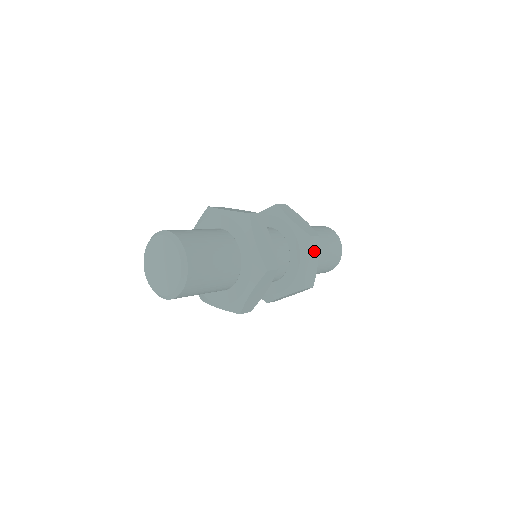
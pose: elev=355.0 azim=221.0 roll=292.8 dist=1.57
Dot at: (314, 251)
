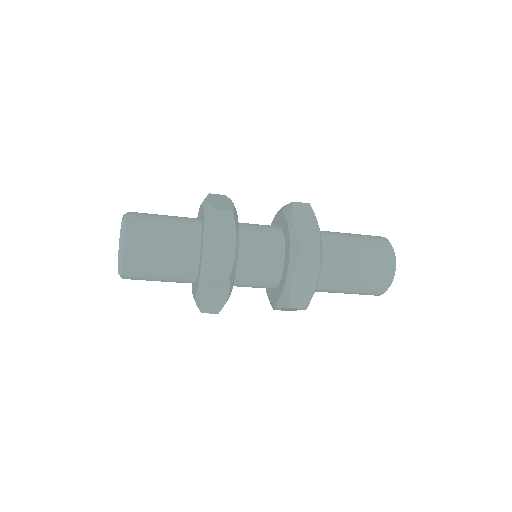
Dot at: (306, 216)
